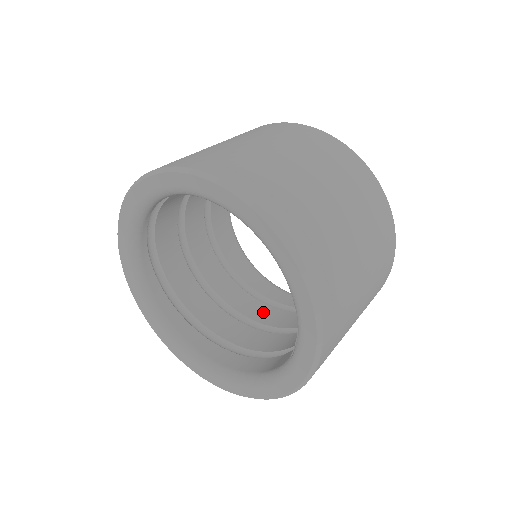
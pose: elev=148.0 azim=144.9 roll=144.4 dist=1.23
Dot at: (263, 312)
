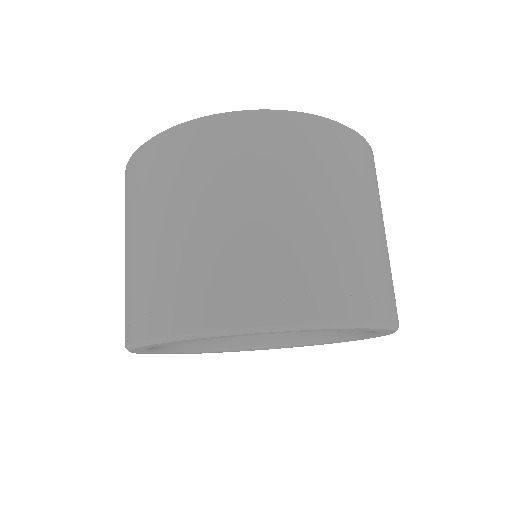
Dot at: occluded
